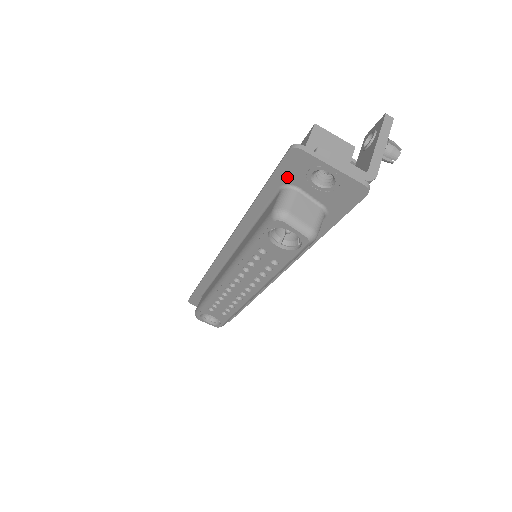
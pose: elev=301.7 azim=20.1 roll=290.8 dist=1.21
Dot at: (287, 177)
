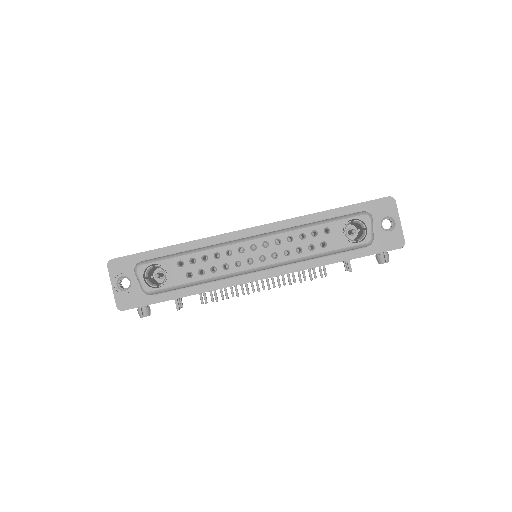
Dot at: (370, 209)
